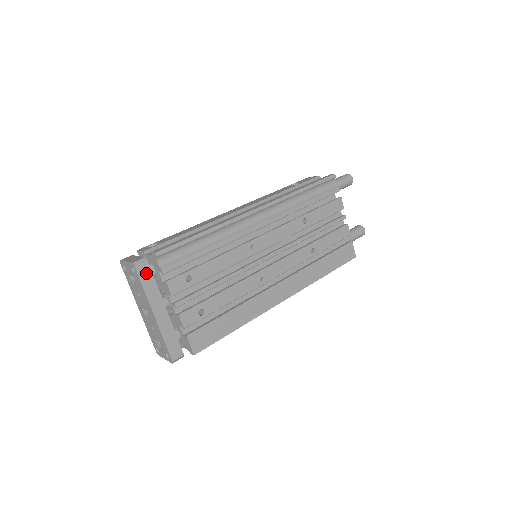
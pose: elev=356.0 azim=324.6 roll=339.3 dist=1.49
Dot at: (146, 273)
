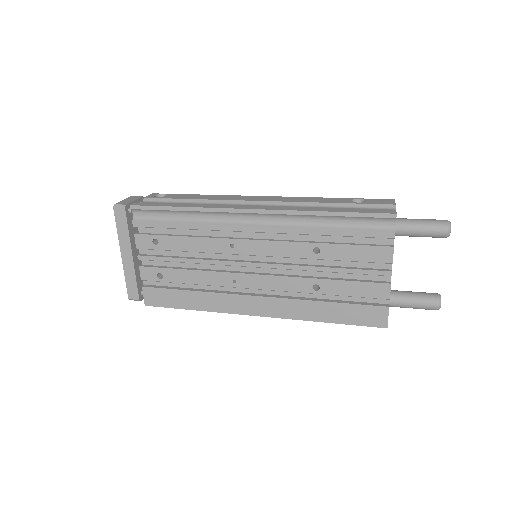
Dot at: (122, 218)
